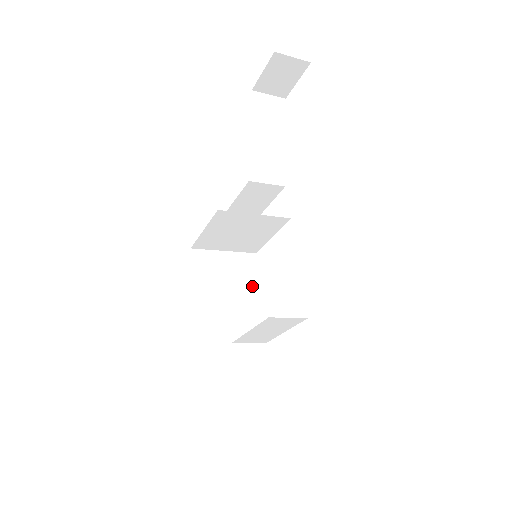
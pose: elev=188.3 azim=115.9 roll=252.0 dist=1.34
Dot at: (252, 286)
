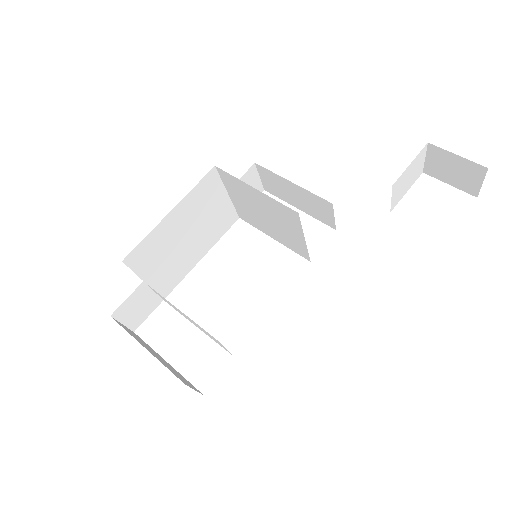
Dot at: (208, 244)
